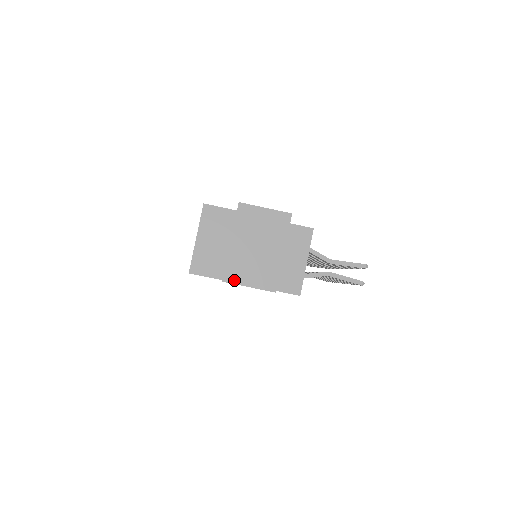
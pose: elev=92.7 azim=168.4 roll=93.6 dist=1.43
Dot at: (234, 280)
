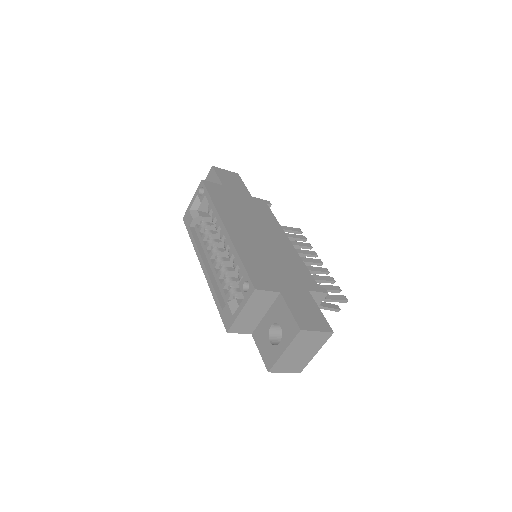
Dot at: (277, 371)
